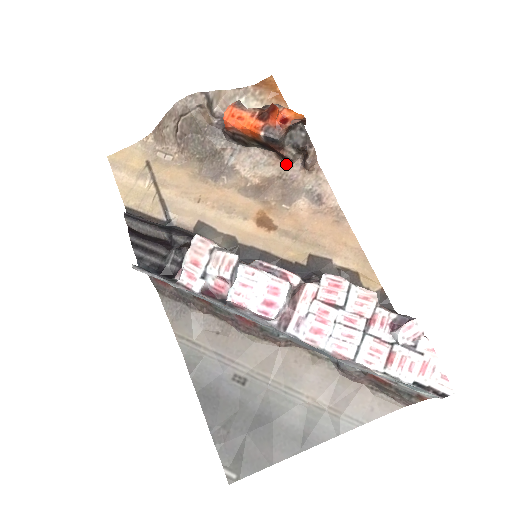
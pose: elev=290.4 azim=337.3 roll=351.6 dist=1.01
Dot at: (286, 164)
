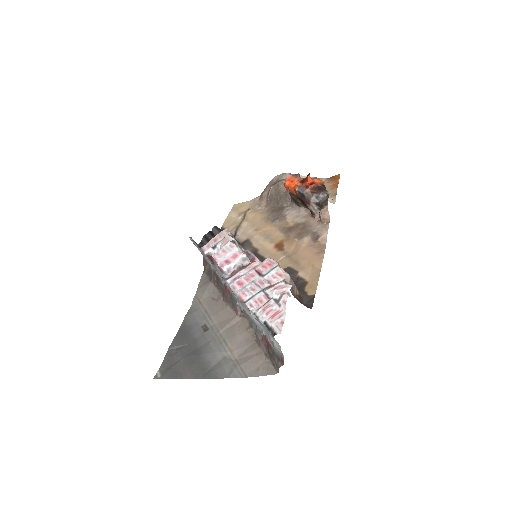
Dot at: (313, 218)
